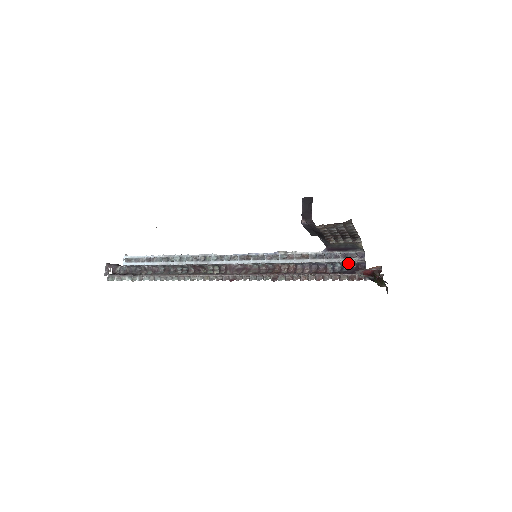
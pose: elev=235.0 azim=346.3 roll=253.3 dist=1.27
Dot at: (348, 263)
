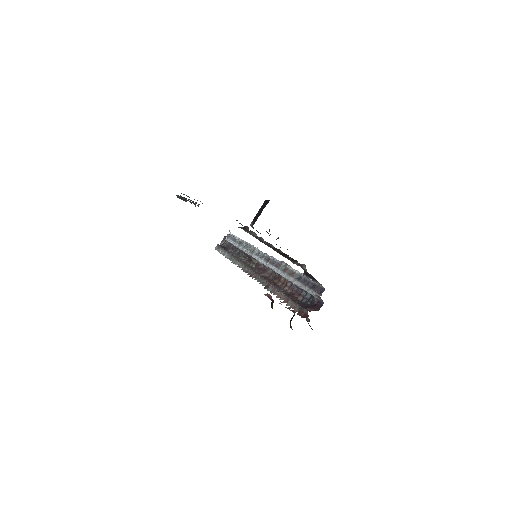
Dot at: (313, 296)
